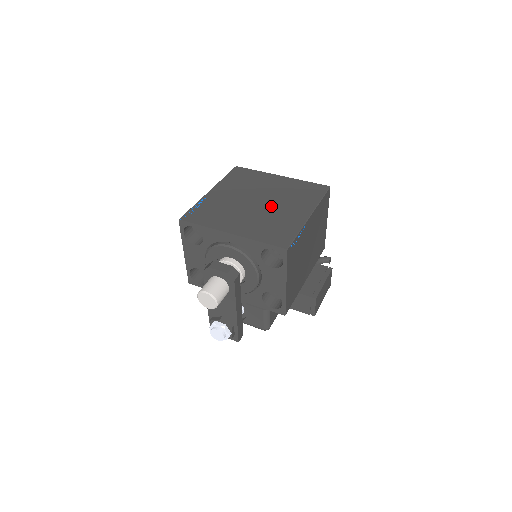
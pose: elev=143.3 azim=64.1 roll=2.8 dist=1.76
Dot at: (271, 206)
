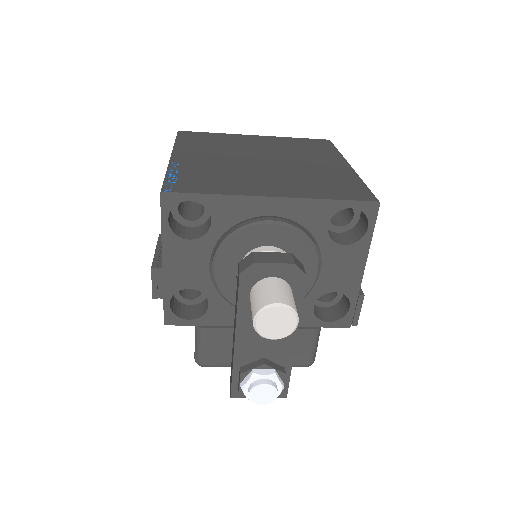
Dot at: (288, 162)
